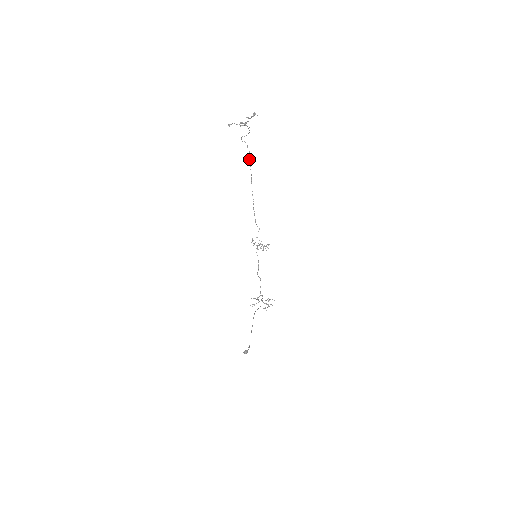
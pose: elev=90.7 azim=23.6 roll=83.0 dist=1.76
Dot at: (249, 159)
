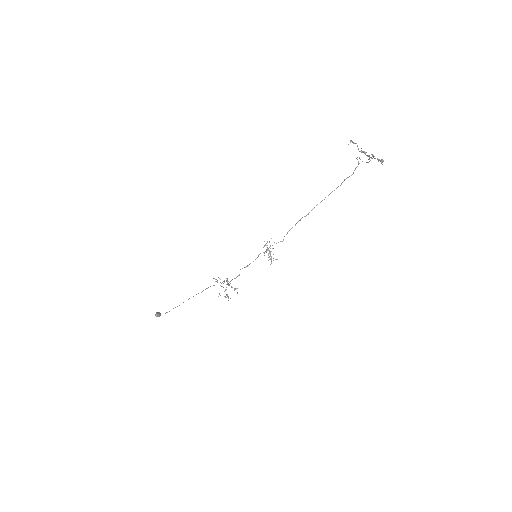
Dot at: (346, 178)
